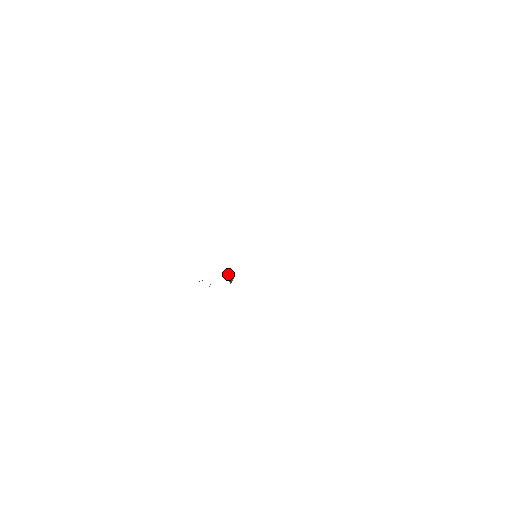
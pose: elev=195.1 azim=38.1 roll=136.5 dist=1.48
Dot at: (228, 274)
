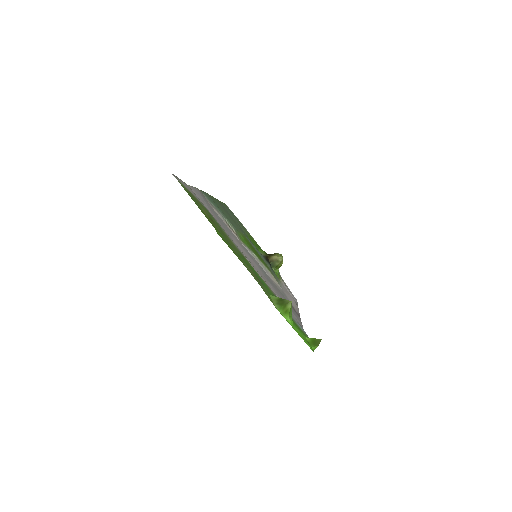
Dot at: (272, 259)
